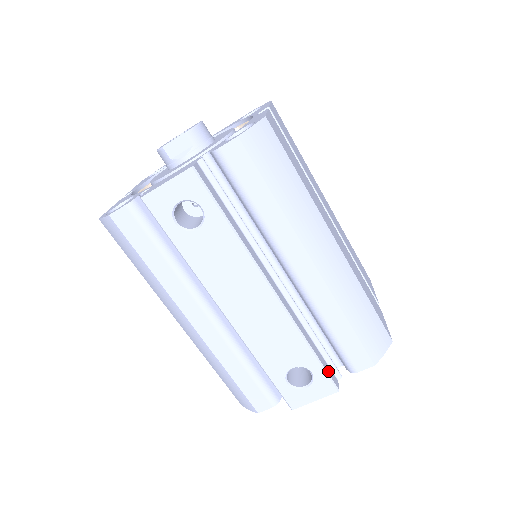
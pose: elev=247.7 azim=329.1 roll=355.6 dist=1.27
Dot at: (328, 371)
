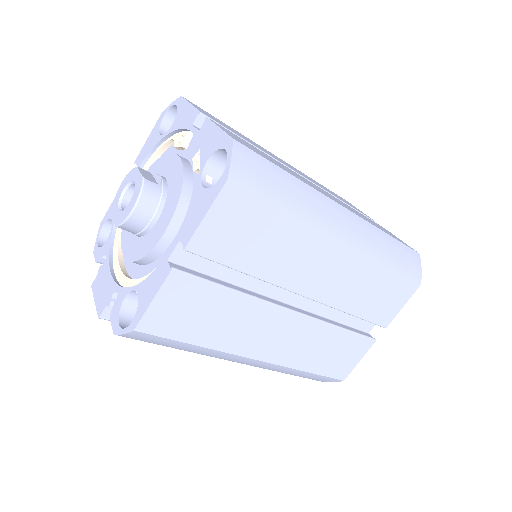
Dot at: occluded
